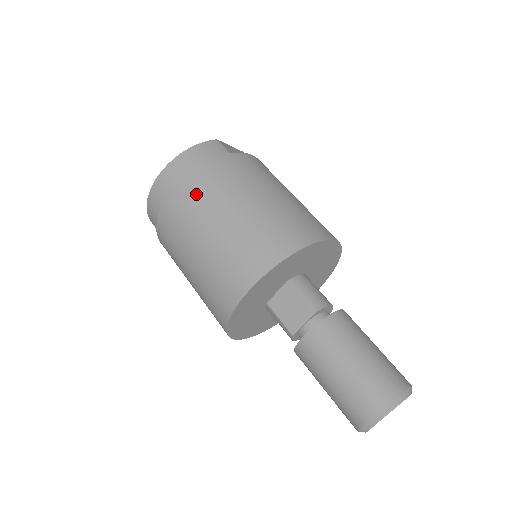
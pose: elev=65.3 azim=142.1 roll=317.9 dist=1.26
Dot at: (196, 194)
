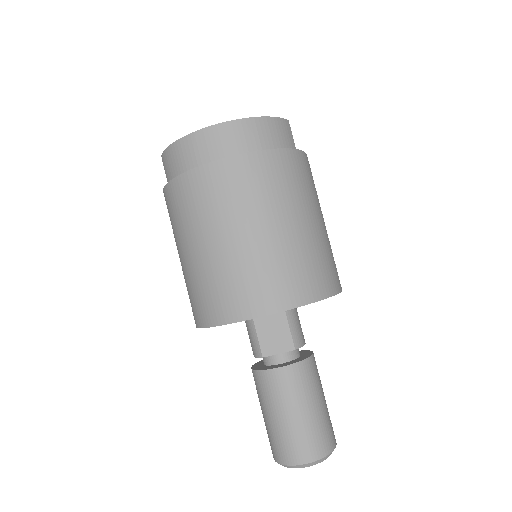
Dot at: (256, 180)
